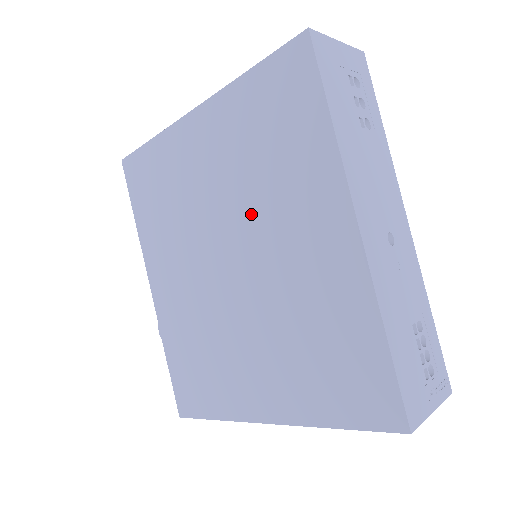
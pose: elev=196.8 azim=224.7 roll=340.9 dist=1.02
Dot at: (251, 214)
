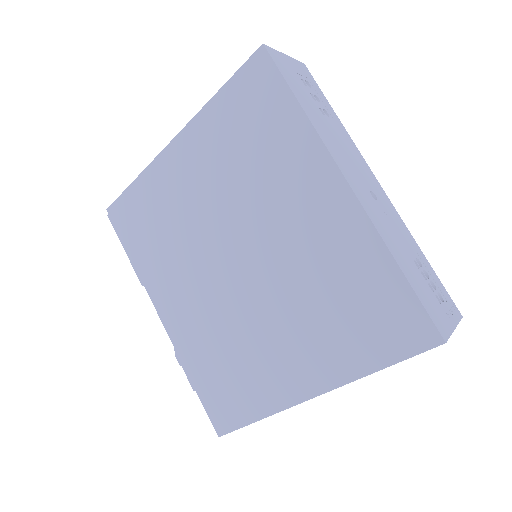
Dot at: (248, 210)
